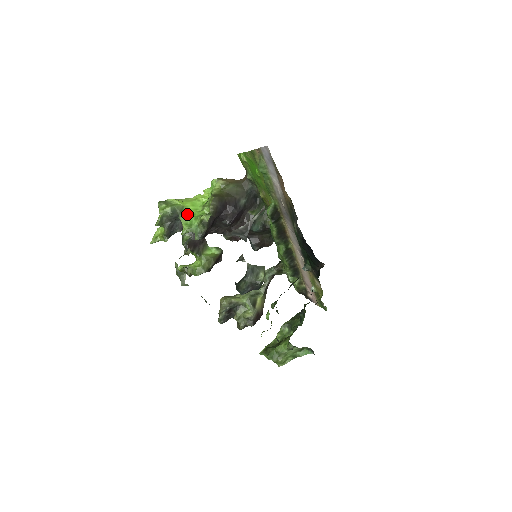
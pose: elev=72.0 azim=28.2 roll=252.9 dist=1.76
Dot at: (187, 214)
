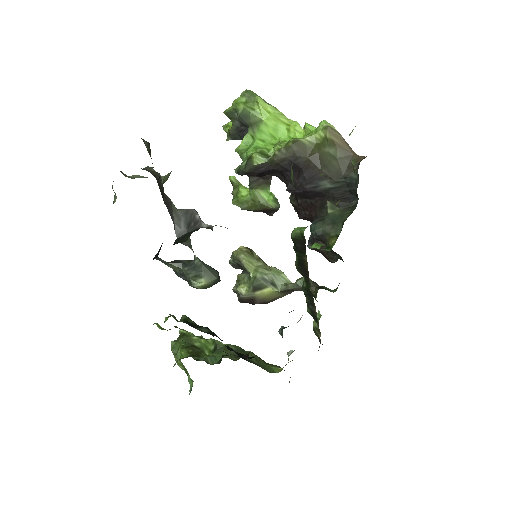
Dot at: (257, 133)
